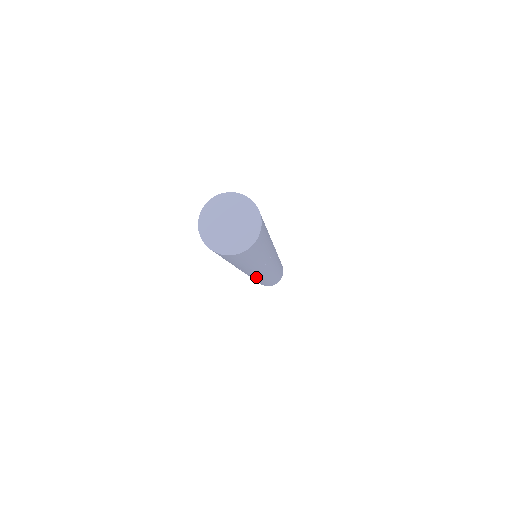
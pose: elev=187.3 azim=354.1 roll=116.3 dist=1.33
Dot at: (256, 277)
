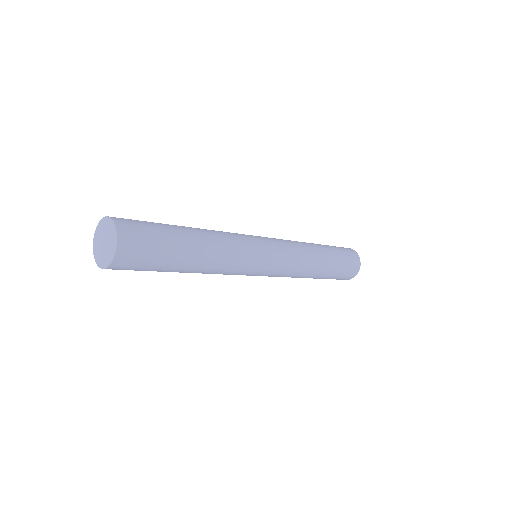
Dot at: occluded
